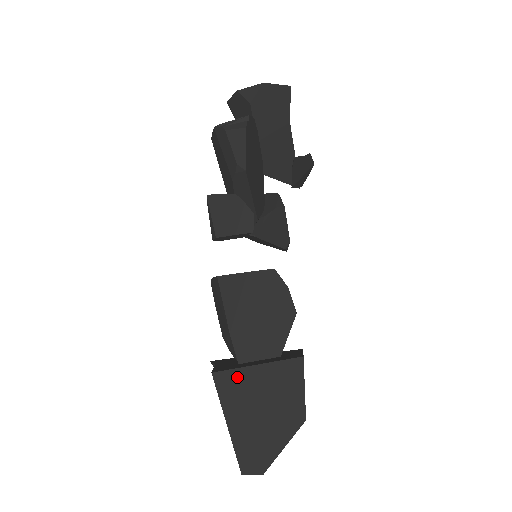
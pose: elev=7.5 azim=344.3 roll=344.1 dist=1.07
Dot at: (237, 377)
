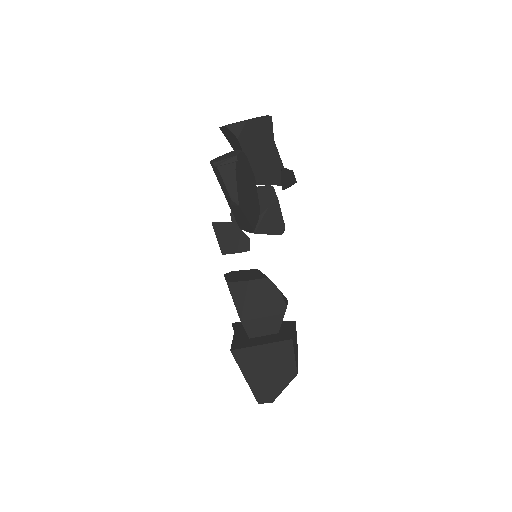
Dot at: (248, 352)
